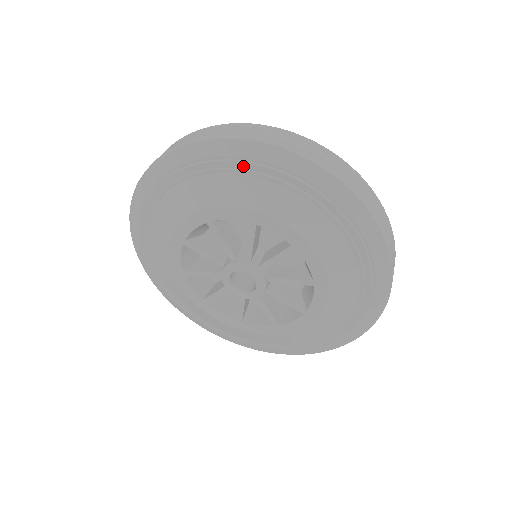
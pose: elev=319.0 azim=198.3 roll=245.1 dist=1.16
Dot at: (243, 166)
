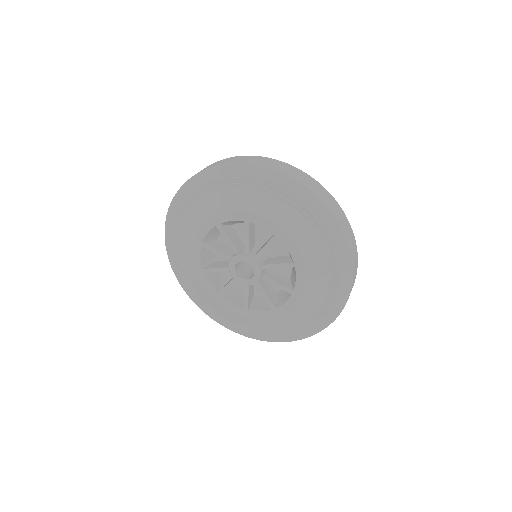
Dot at: (237, 181)
